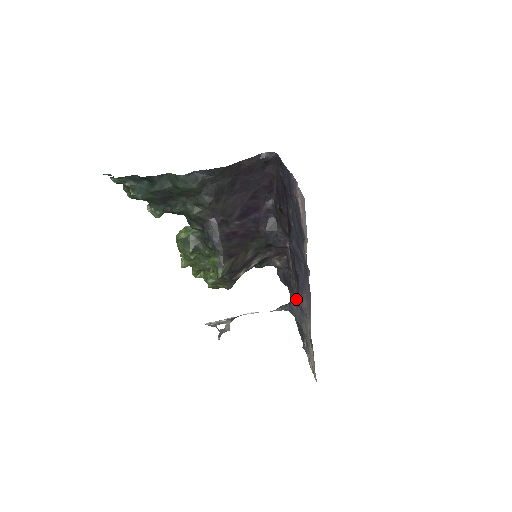
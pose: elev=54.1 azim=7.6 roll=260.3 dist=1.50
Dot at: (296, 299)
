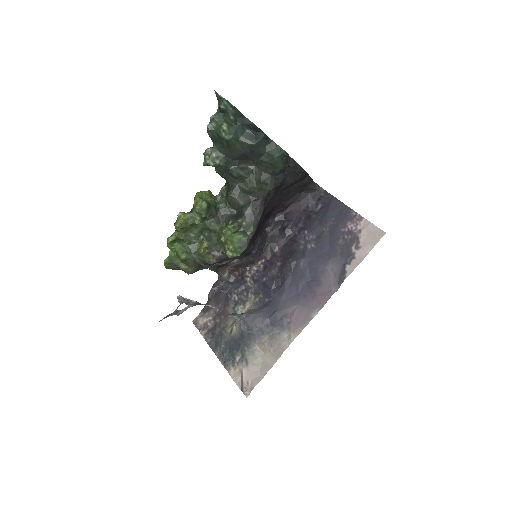
Dot at: (265, 311)
